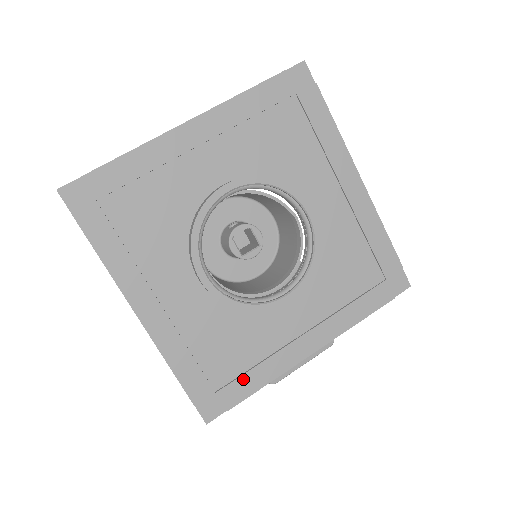
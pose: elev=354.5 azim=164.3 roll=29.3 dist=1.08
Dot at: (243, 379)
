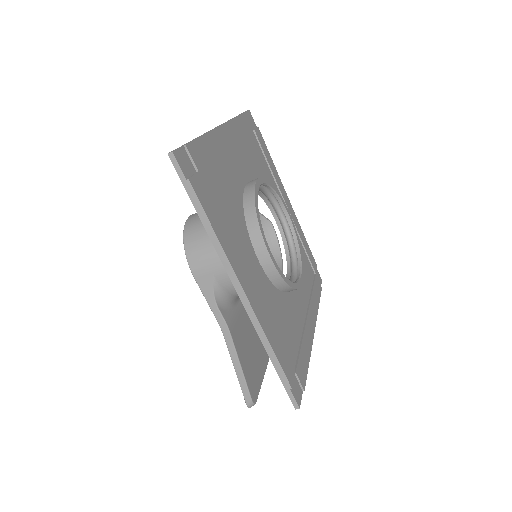
Dot at: (301, 357)
